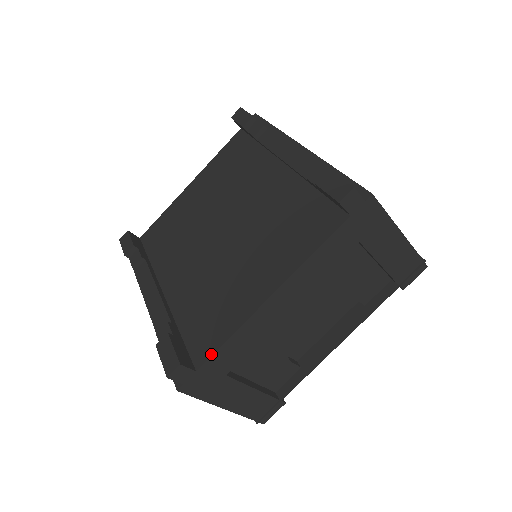
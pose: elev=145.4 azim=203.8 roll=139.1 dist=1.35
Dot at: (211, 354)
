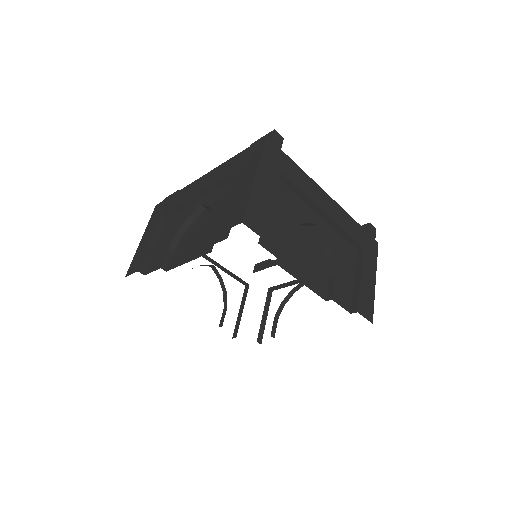
Dot at: (291, 160)
